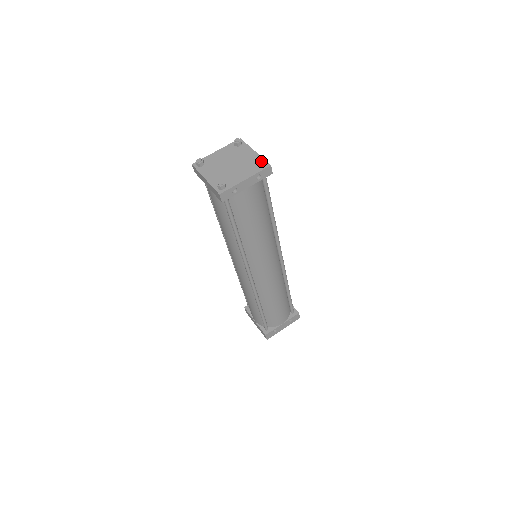
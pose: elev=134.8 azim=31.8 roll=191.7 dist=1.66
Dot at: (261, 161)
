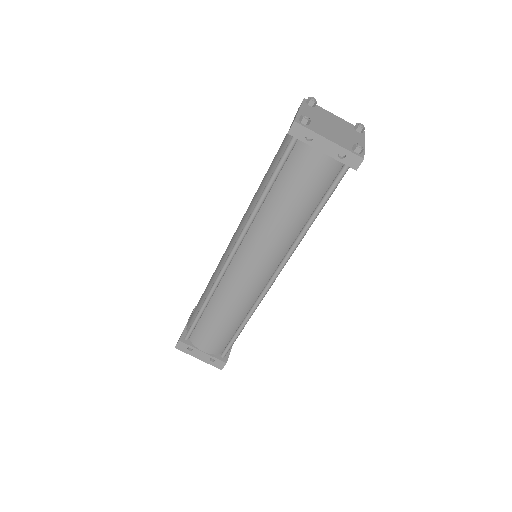
Dot at: (361, 145)
